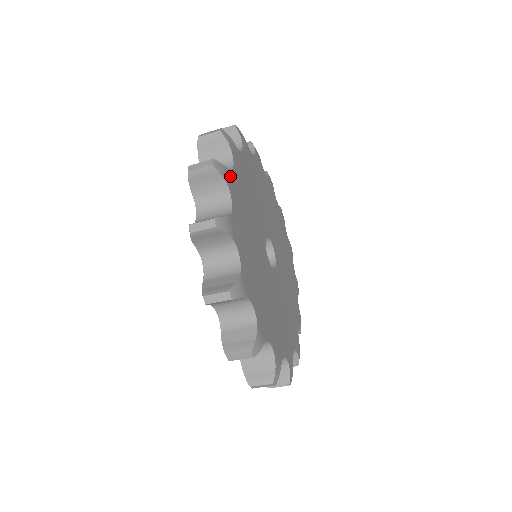
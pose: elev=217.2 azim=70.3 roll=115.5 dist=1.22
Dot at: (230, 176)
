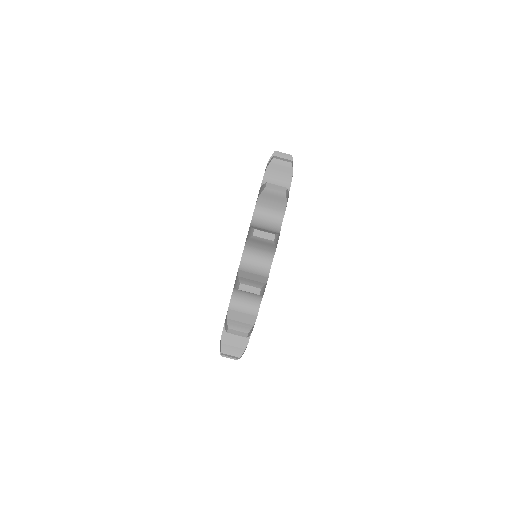
Dot at: occluded
